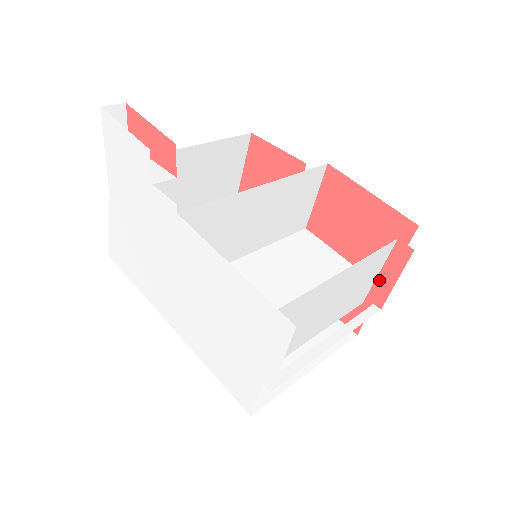
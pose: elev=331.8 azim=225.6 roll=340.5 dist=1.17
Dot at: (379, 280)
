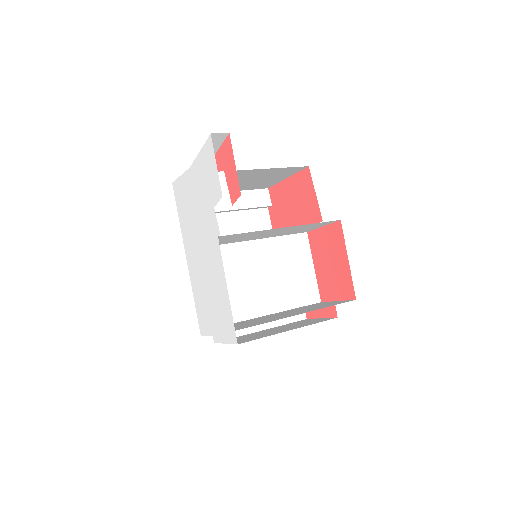
Dot at: occluded
